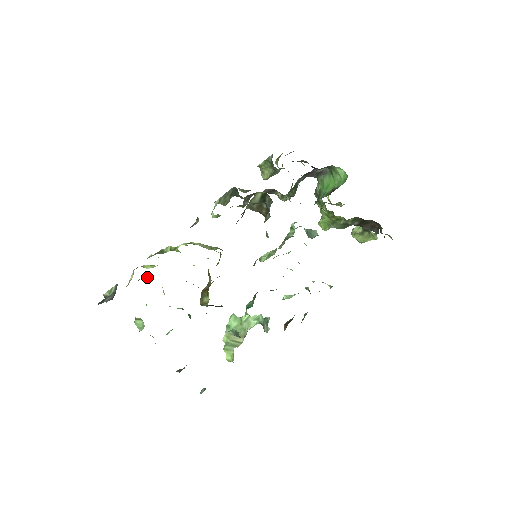
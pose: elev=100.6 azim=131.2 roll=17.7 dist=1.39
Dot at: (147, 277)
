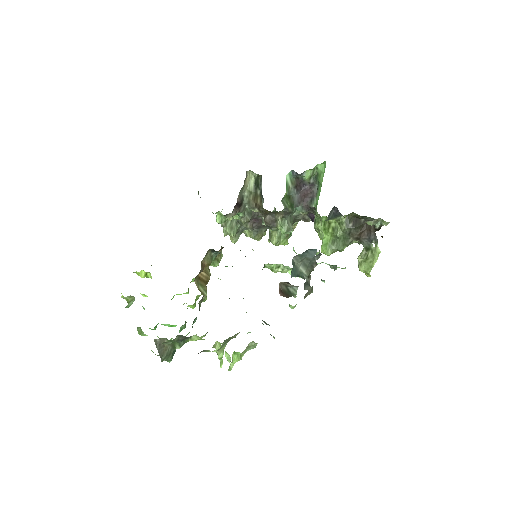
Dot at: (150, 277)
